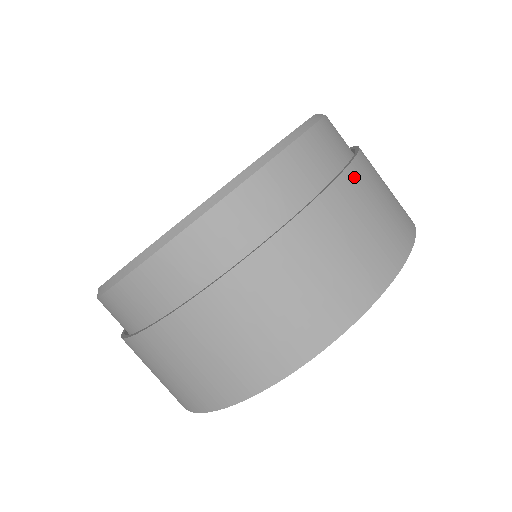
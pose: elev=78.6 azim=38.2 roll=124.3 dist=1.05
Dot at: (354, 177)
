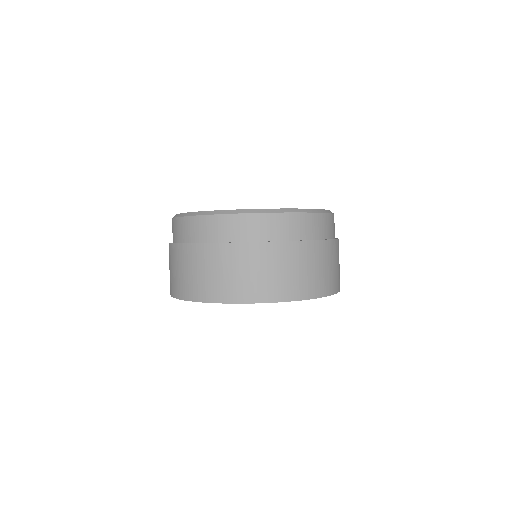
Dot at: (327, 246)
